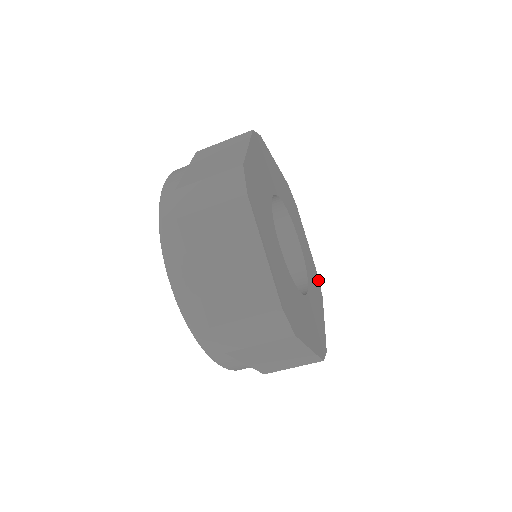
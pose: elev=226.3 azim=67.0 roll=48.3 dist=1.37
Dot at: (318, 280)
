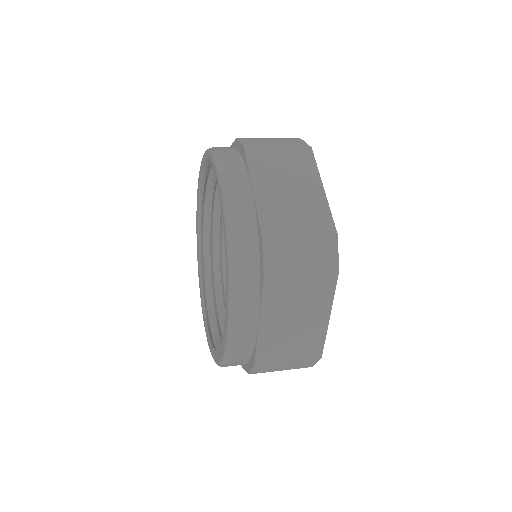
Dot at: occluded
